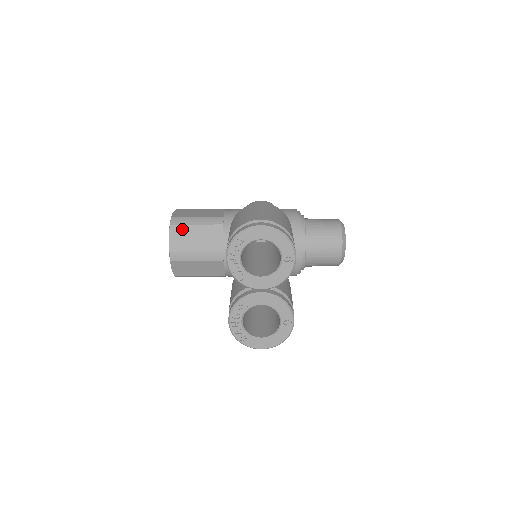
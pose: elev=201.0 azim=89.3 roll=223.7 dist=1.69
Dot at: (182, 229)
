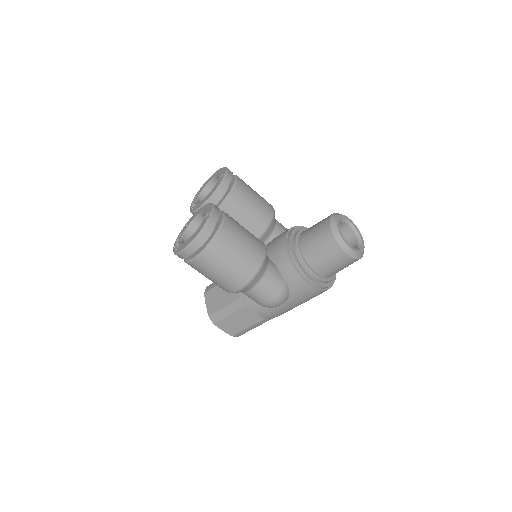
Dot at: occluded
